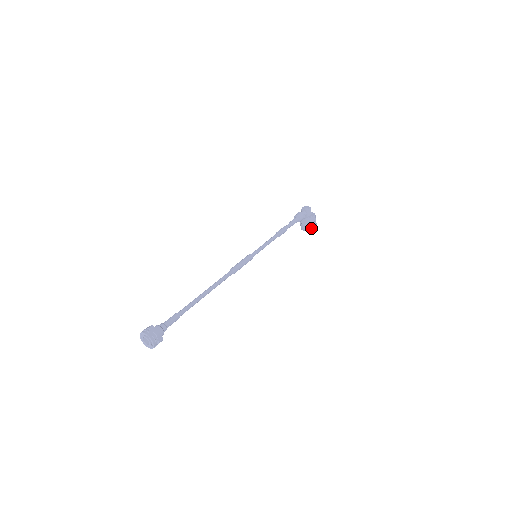
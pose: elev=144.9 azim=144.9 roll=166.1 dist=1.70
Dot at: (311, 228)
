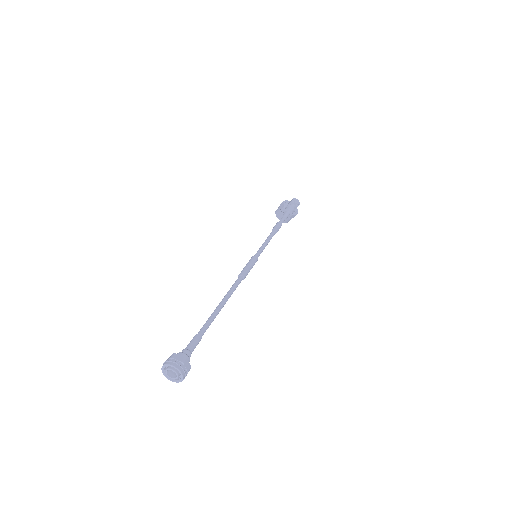
Dot at: (287, 221)
